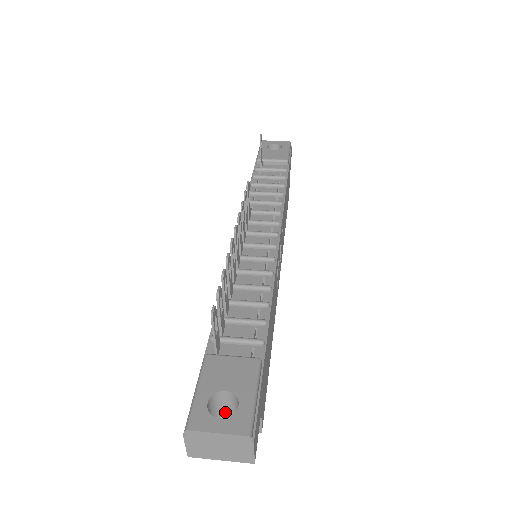
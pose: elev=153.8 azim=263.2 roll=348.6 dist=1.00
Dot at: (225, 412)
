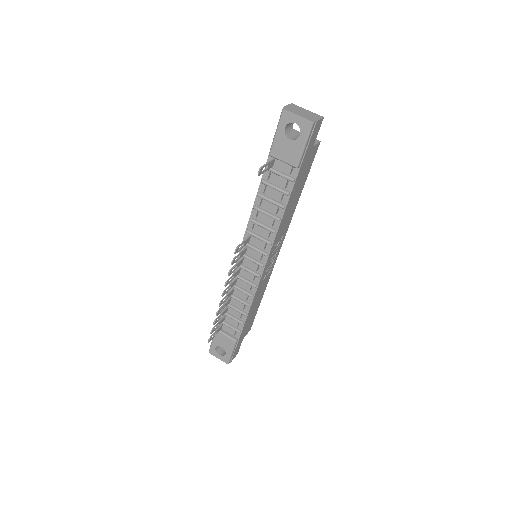
Dot at: occluded
